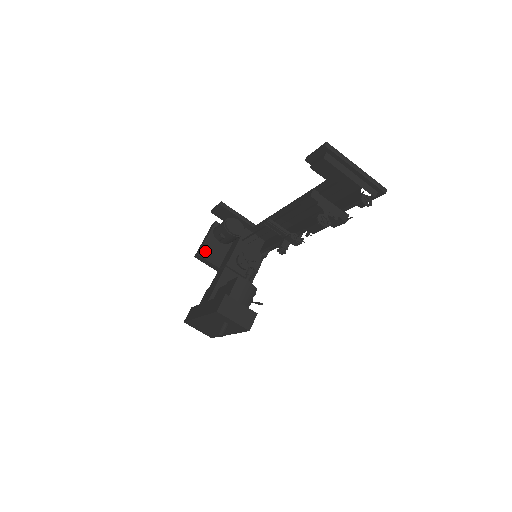
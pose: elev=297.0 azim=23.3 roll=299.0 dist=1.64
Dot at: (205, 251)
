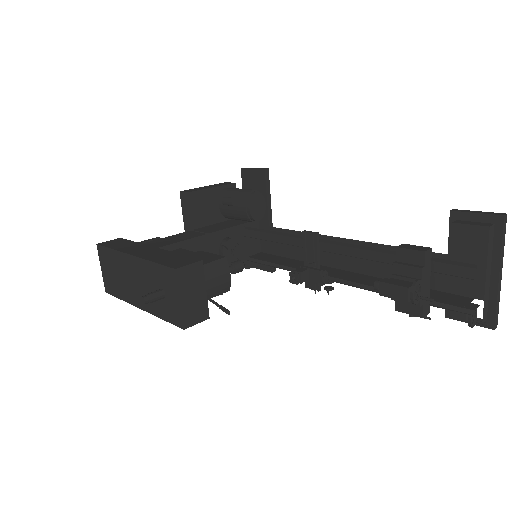
Dot at: (198, 197)
